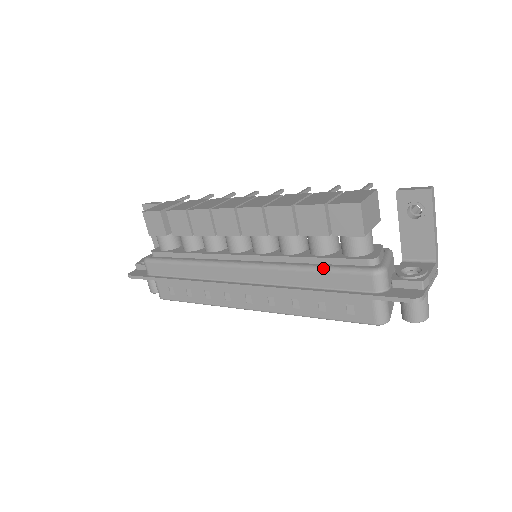
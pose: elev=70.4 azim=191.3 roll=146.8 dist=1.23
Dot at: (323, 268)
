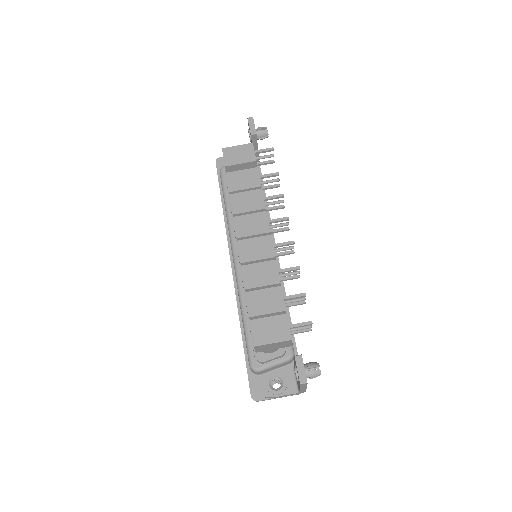
Dot at: (244, 327)
